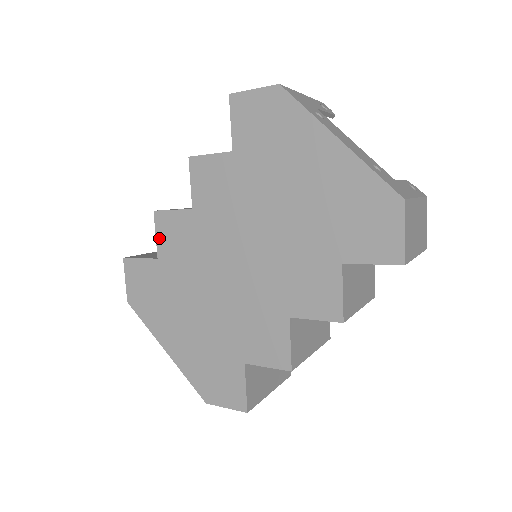
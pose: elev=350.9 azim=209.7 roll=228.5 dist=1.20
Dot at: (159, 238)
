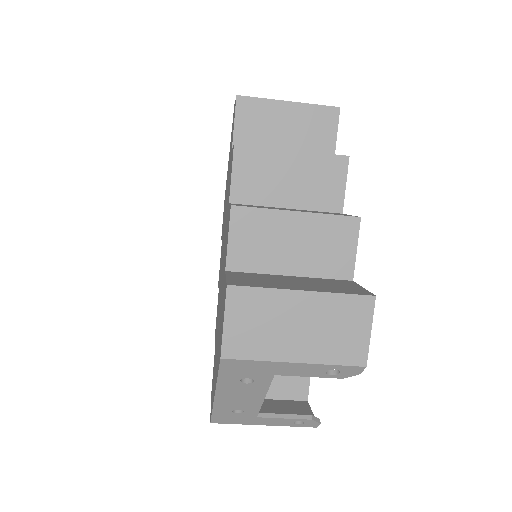
Dot at: occluded
